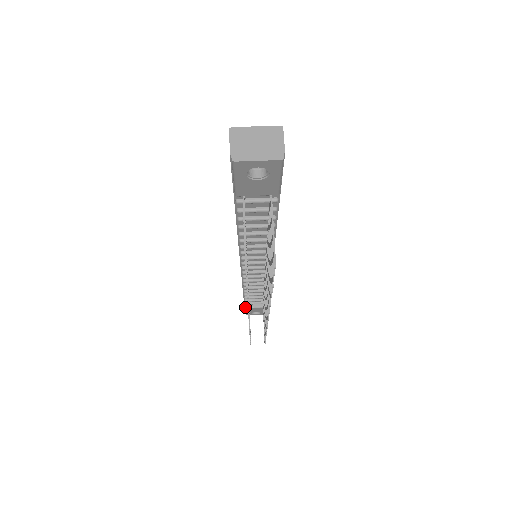
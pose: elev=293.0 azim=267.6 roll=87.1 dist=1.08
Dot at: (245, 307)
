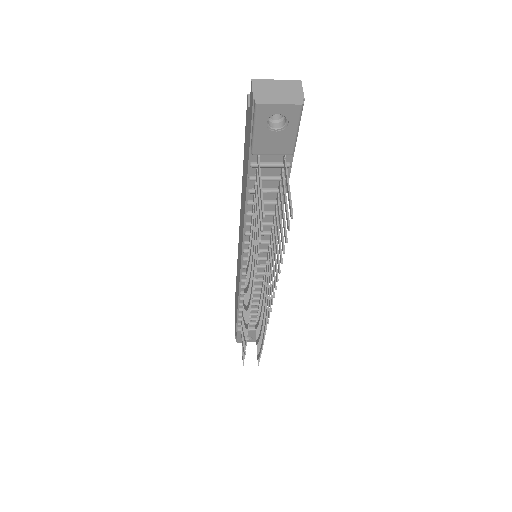
Dot at: (237, 329)
